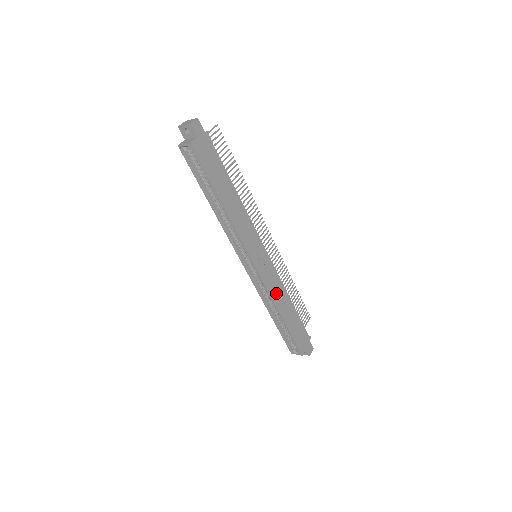
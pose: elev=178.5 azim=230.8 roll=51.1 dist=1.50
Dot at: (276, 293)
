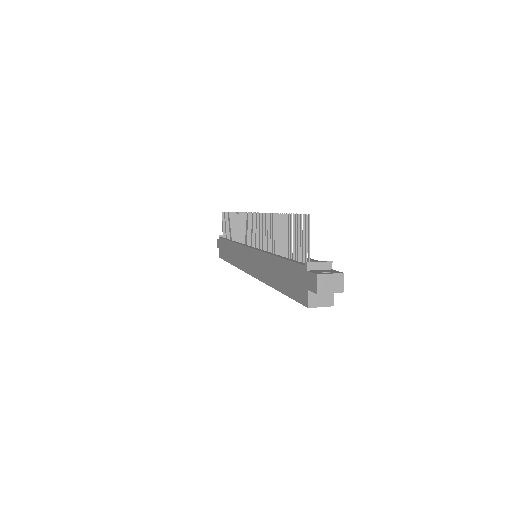
Dot at: occluded
